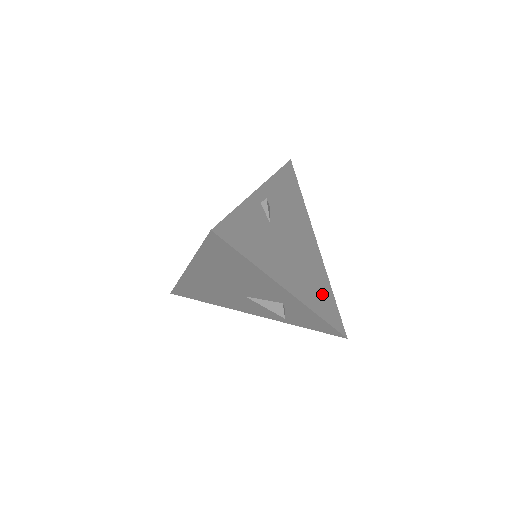
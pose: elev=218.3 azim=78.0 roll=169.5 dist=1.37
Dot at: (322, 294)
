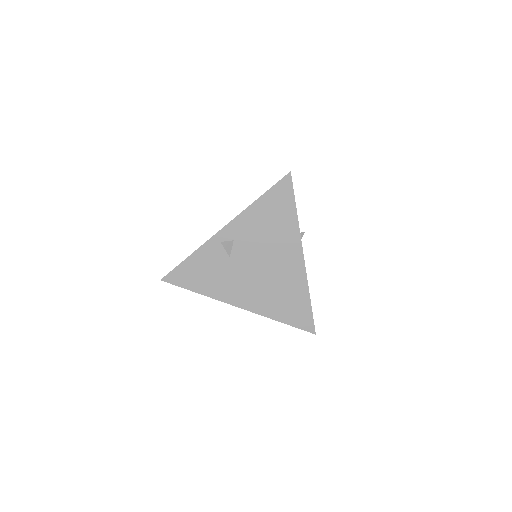
Dot at: (289, 302)
